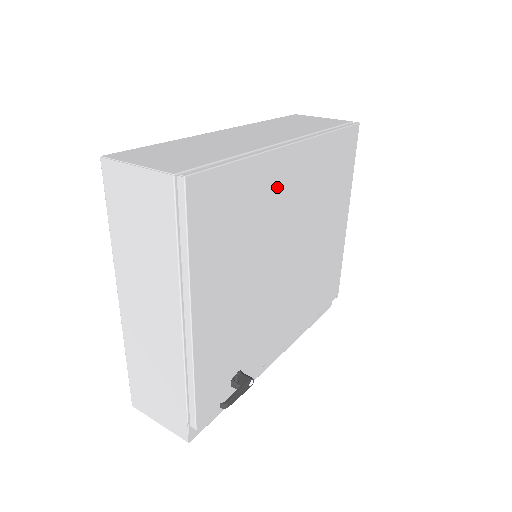
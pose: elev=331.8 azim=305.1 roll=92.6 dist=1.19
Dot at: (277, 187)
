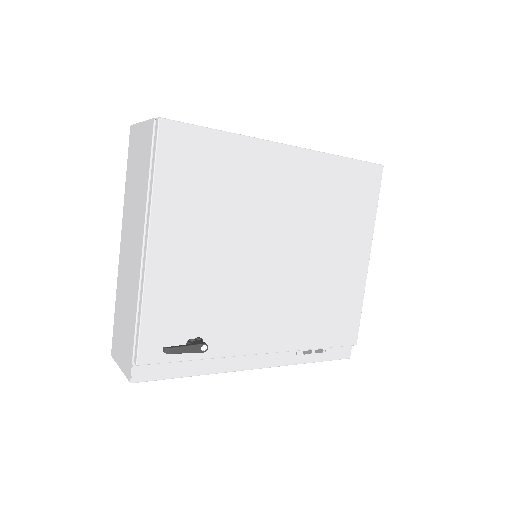
Dot at: (264, 175)
